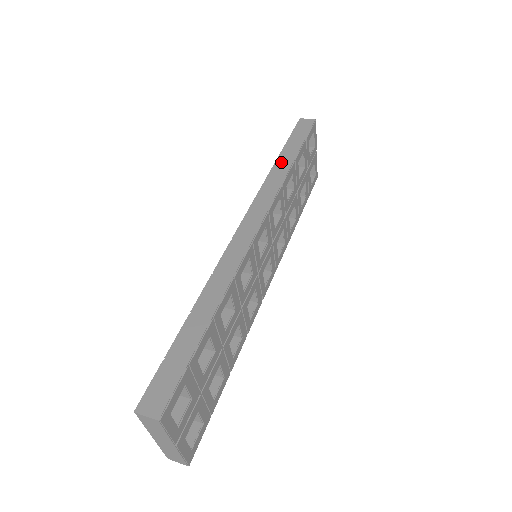
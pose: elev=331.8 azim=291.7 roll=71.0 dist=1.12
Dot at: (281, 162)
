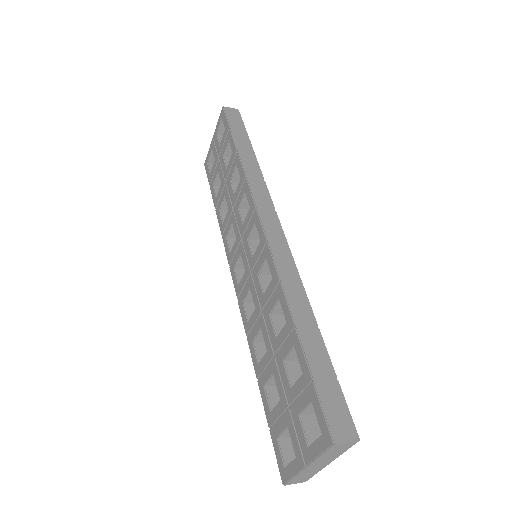
Dot at: (245, 155)
